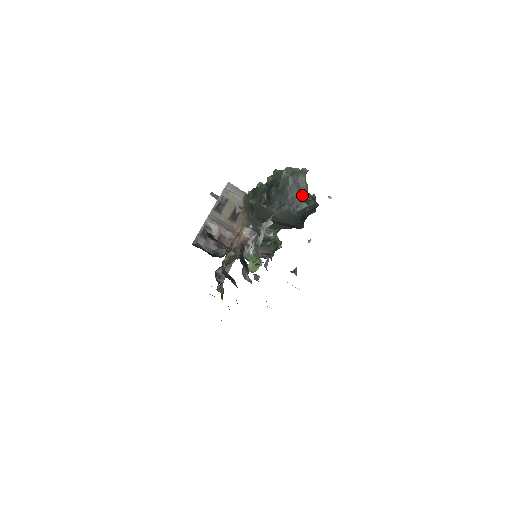
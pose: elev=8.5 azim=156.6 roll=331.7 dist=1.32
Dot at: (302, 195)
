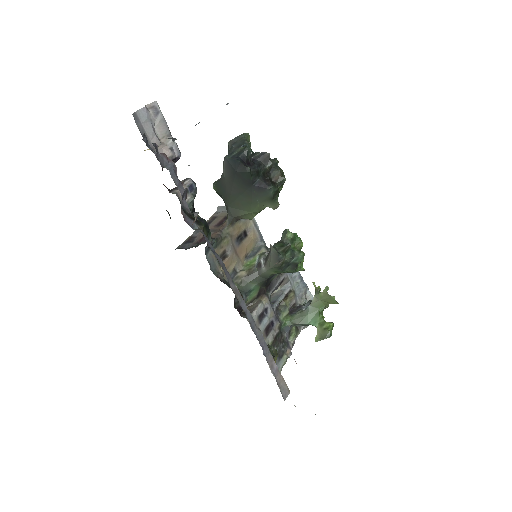
Dot at: (240, 146)
